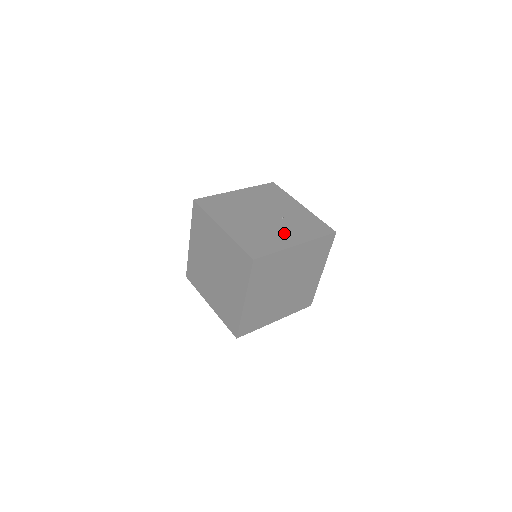
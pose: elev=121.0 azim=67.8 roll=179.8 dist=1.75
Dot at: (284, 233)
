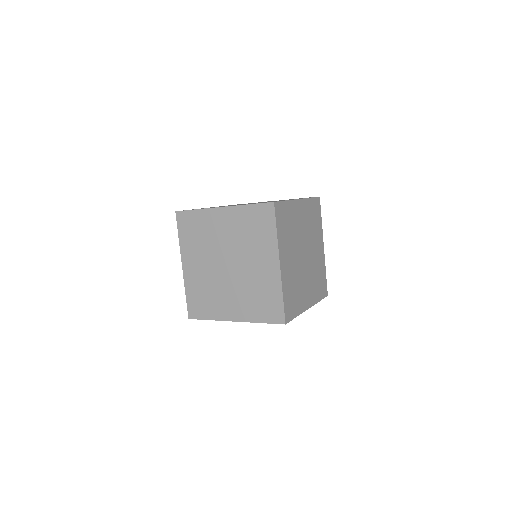
Dot at: occluded
